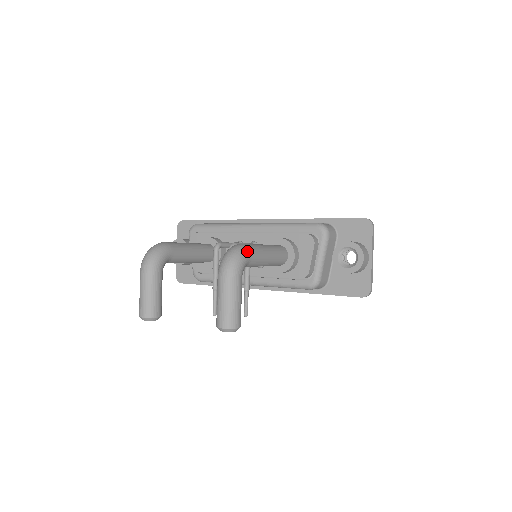
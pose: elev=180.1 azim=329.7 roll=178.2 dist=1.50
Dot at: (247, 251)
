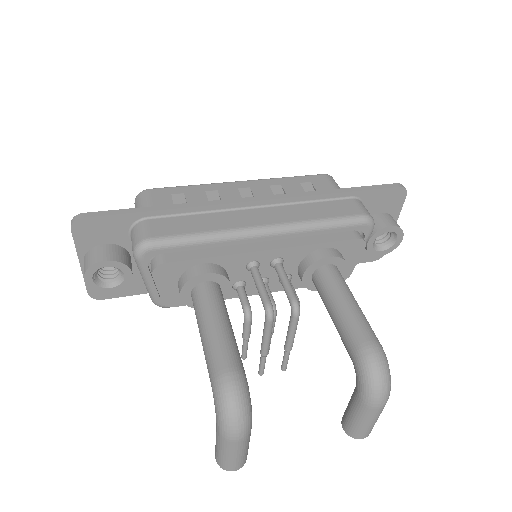
Dot at: (385, 355)
